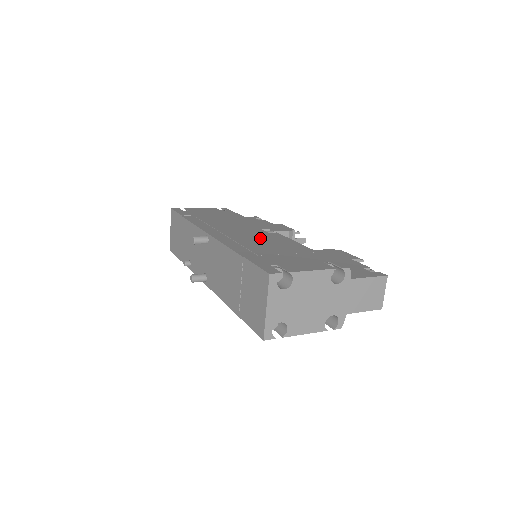
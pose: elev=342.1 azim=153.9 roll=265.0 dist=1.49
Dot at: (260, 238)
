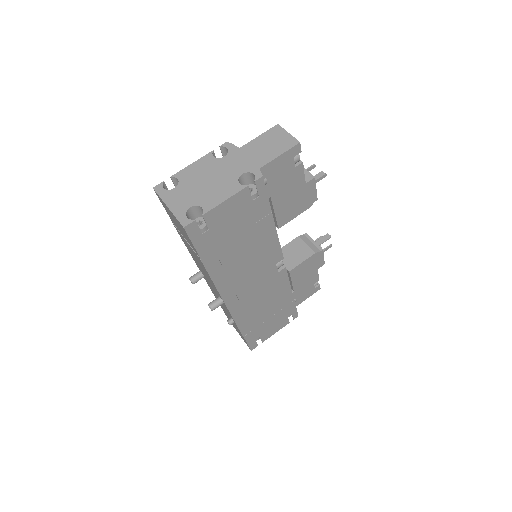
Dot at: occluded
